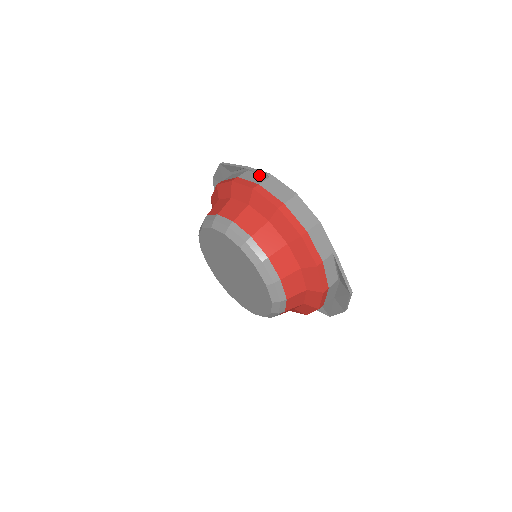
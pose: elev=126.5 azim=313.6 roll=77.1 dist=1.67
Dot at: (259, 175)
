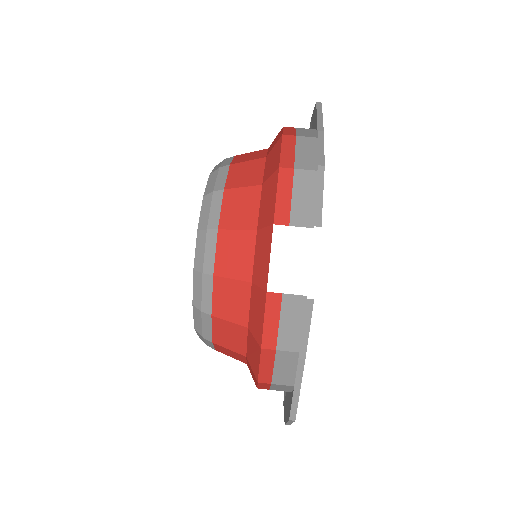
Dot at: (317, 156)
